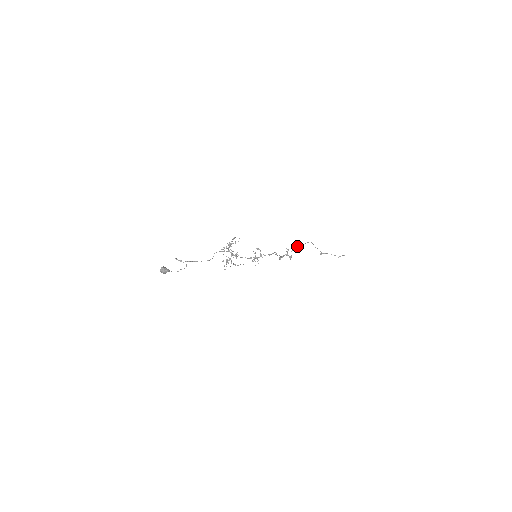
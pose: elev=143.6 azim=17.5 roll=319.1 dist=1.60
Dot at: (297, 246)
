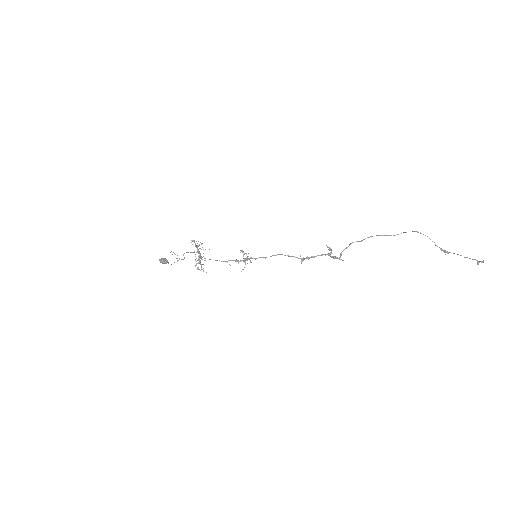
Dot at: (361, 241)
